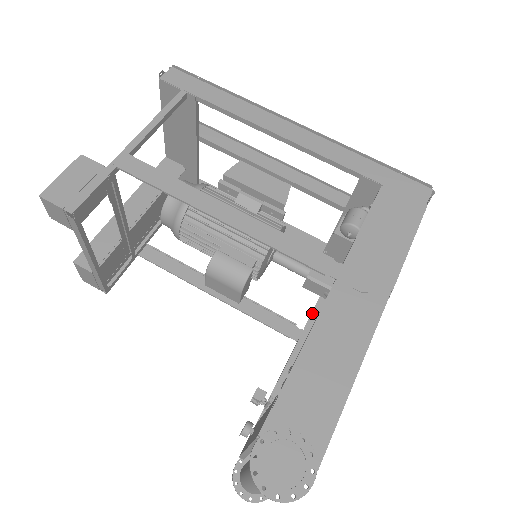
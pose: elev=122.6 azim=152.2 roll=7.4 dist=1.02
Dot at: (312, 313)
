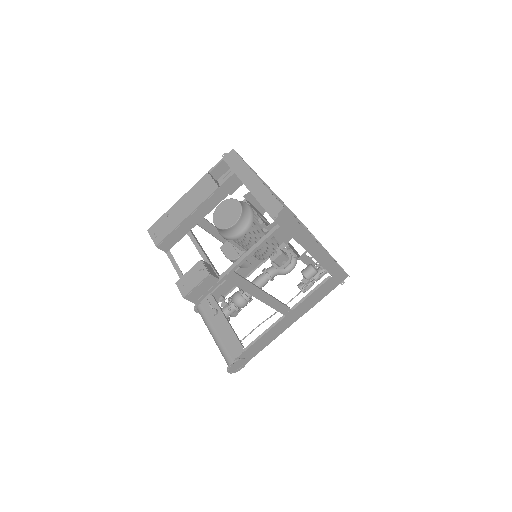
Dot at: occluded
